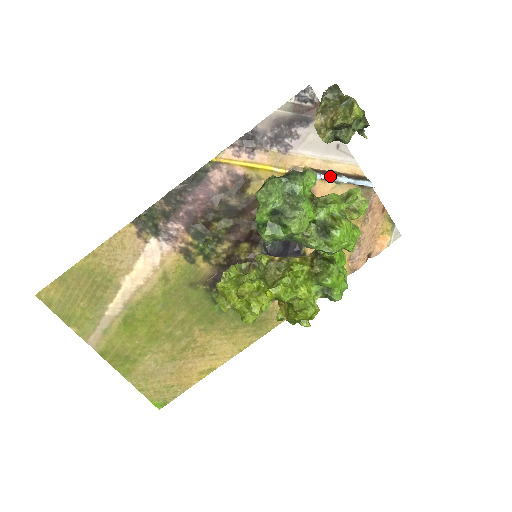
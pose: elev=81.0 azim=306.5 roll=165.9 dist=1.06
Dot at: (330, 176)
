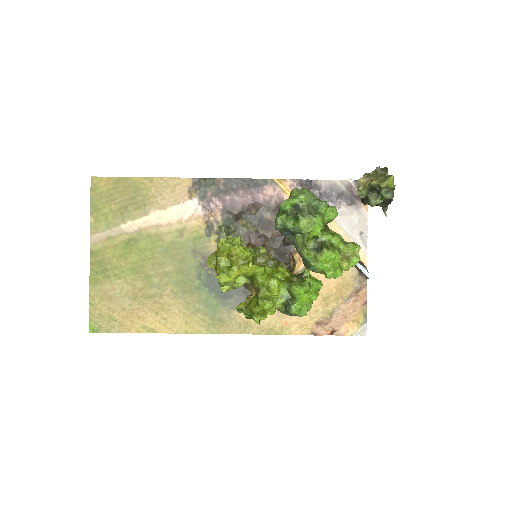
Dot at: occluded
